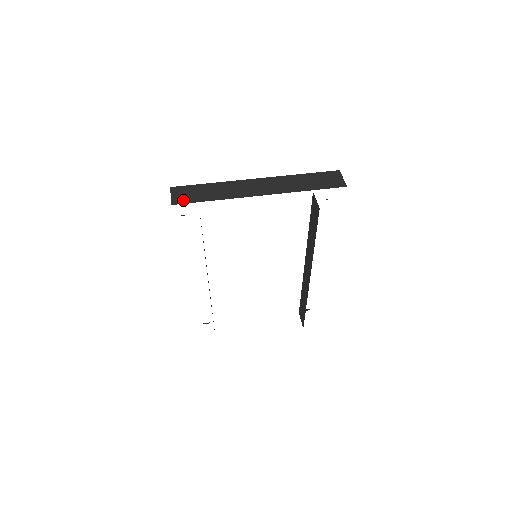
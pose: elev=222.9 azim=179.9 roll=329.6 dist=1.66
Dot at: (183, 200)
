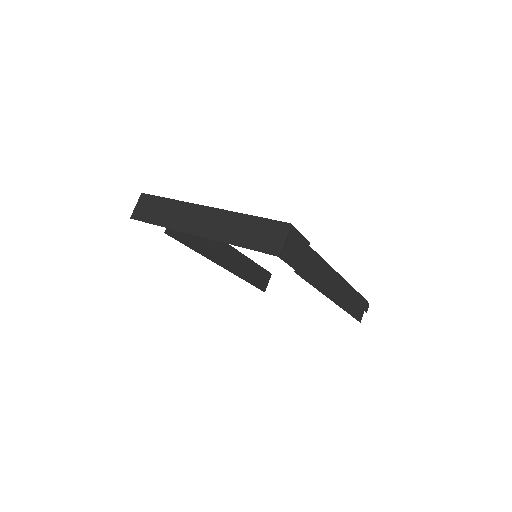
Dot at: (139, 215)
